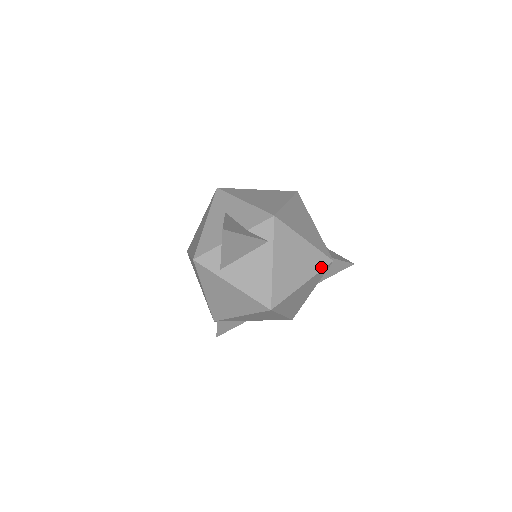
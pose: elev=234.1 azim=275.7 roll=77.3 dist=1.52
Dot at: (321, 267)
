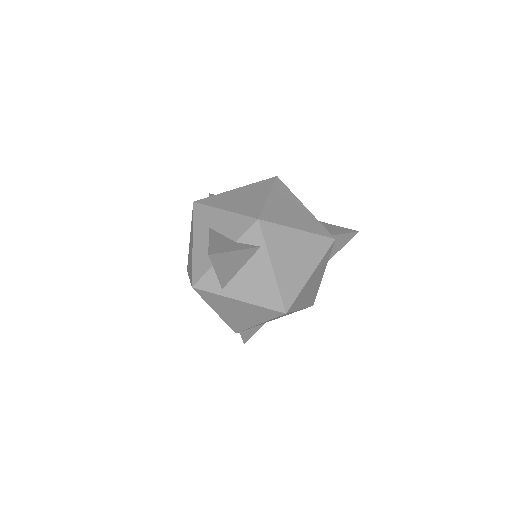
Dot at: (324, 250)
